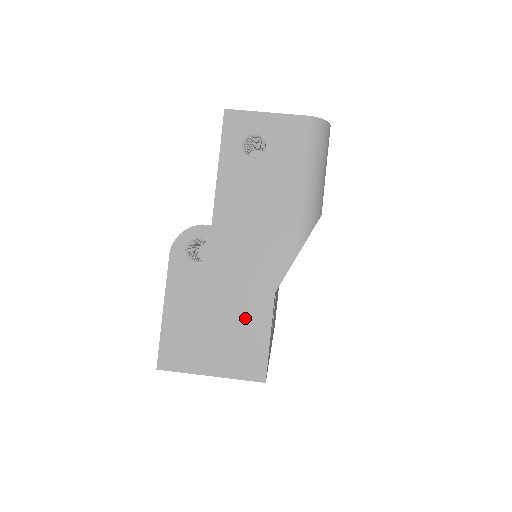
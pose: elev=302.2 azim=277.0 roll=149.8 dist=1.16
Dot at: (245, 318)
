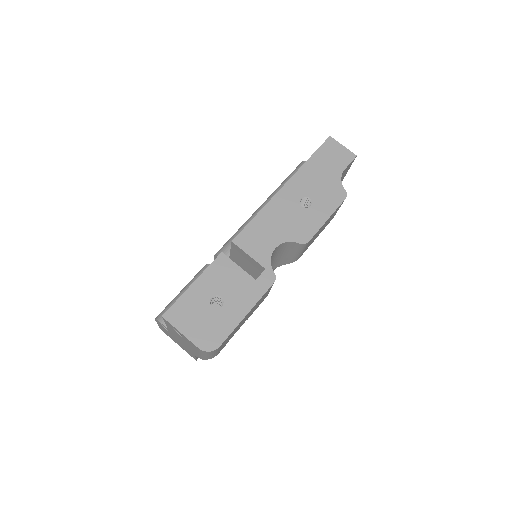
Dot at: (186, 349)
